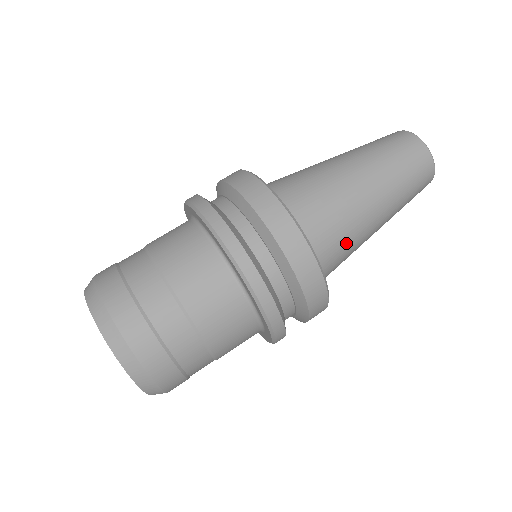
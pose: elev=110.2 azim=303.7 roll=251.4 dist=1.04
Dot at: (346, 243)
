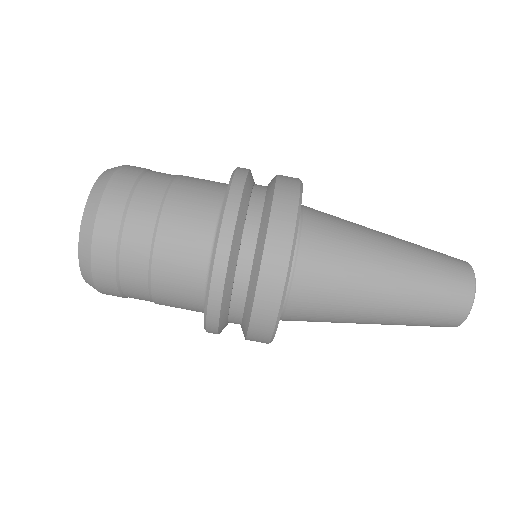
Dot at: (327, 311)
